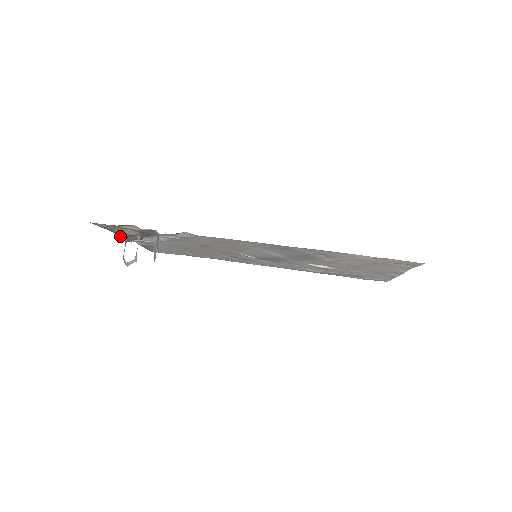
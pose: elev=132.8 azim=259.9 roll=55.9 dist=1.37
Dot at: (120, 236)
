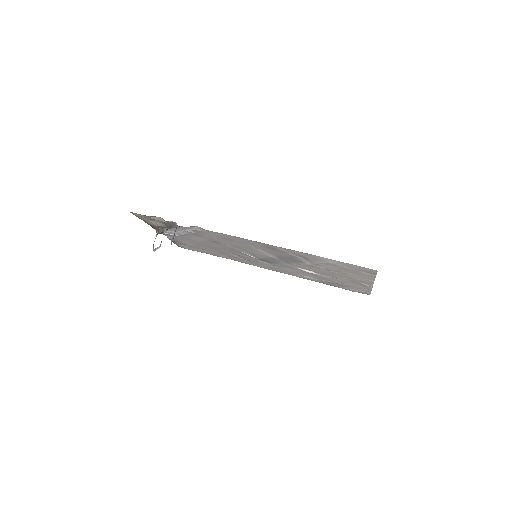
Dot at: (153, 228)
